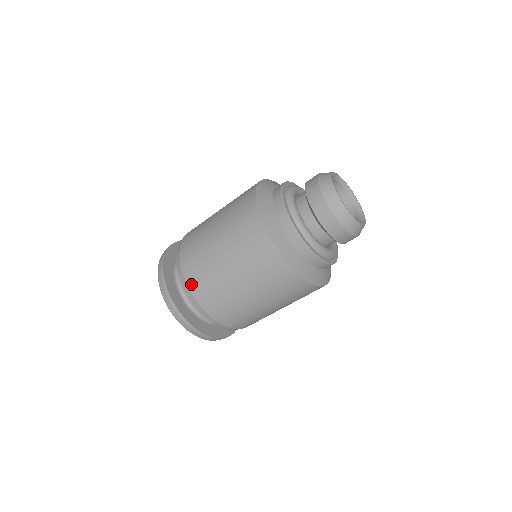
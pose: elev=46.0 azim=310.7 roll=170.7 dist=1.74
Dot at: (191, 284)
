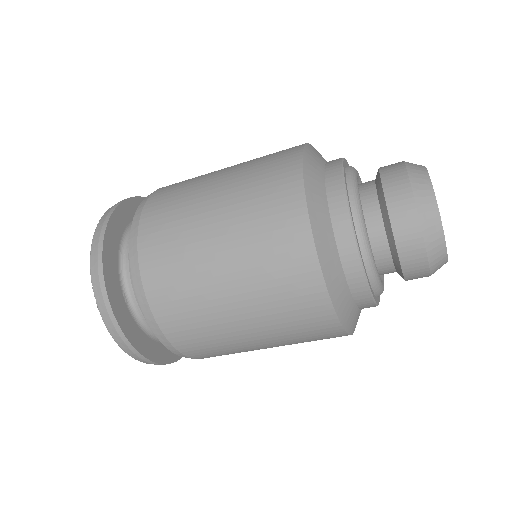
Dot at: (167, 328)
